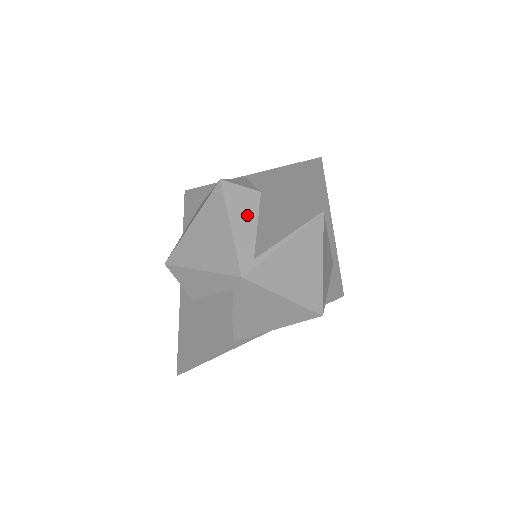
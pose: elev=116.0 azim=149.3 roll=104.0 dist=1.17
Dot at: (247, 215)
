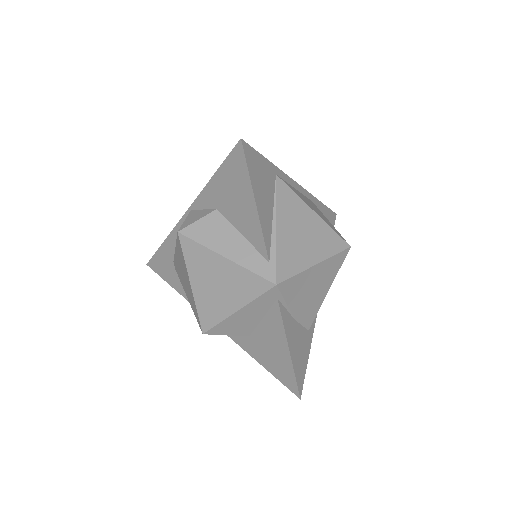
Dot at: (227, 237)
